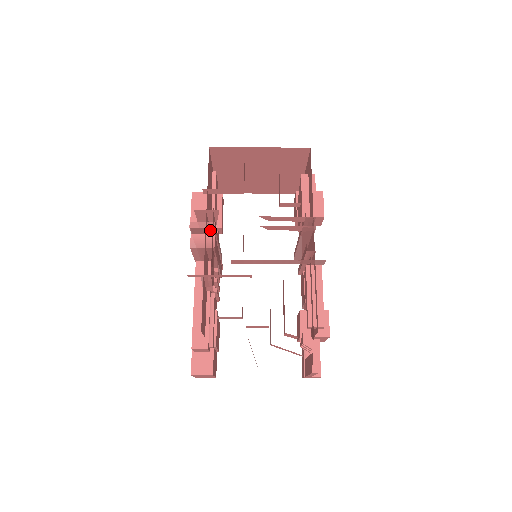
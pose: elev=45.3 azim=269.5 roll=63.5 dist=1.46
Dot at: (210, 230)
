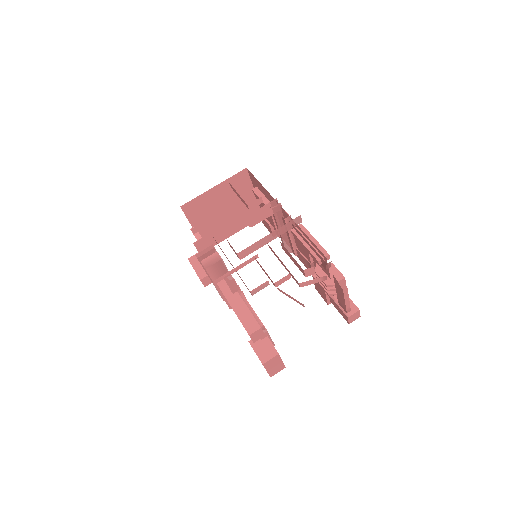
Dot at: (212, 252)
